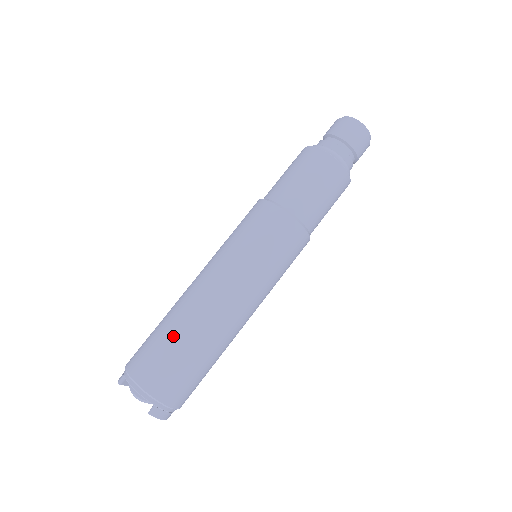
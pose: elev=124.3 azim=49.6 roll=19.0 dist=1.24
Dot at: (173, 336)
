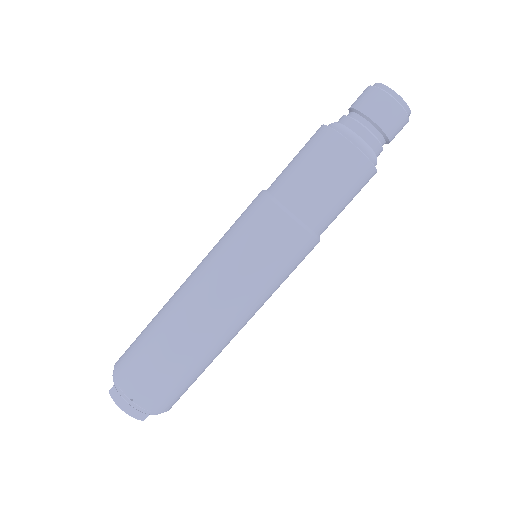
Dot at: occluded
